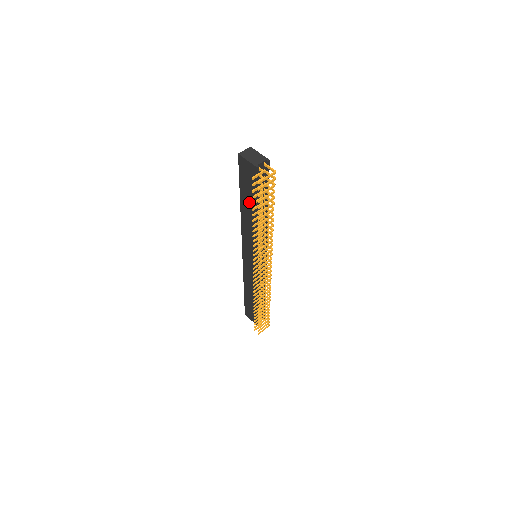
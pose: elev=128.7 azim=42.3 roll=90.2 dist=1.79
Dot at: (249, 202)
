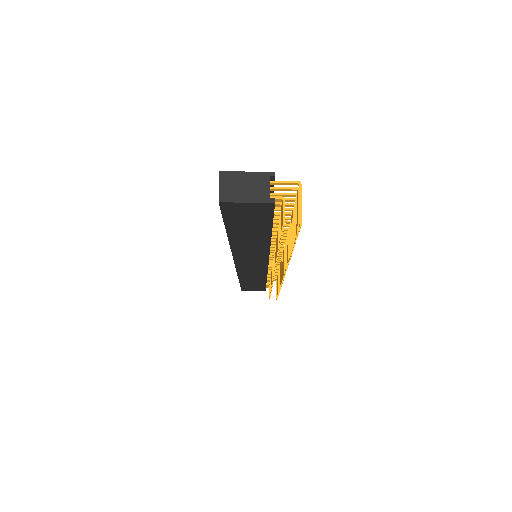
Dot at: (251, 233)
